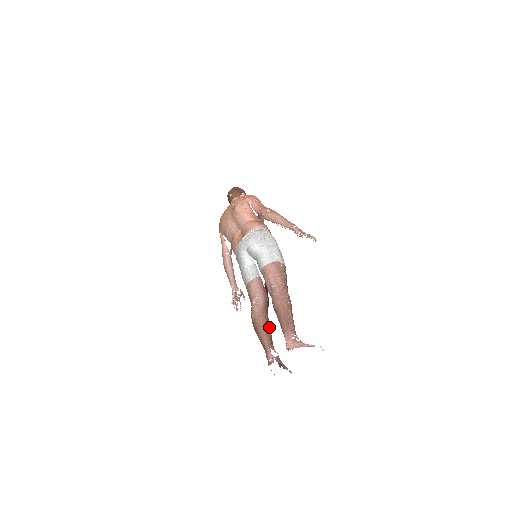
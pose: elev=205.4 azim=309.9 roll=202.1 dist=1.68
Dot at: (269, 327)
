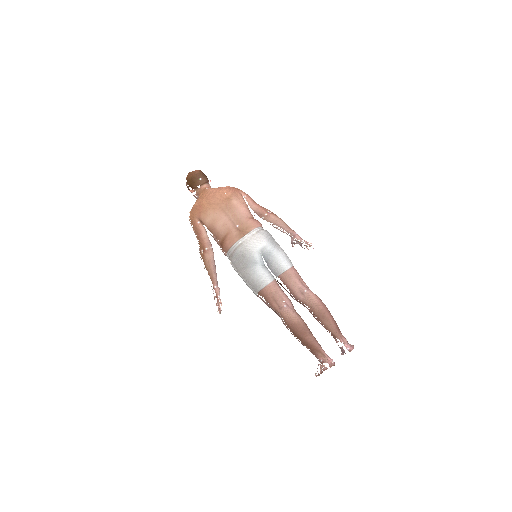
Dot at: occluded
